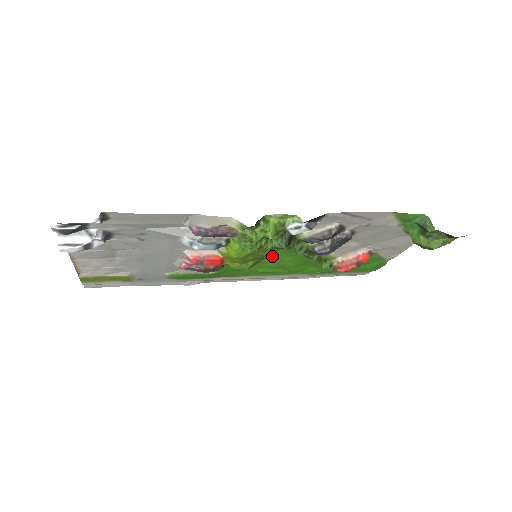
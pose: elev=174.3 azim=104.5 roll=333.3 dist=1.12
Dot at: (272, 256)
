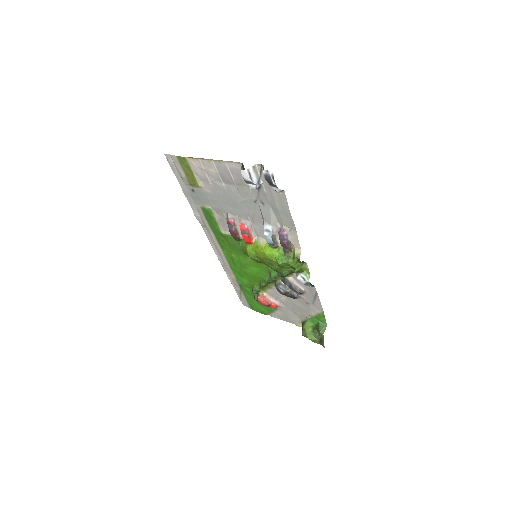
Dot at: (256, 262)
